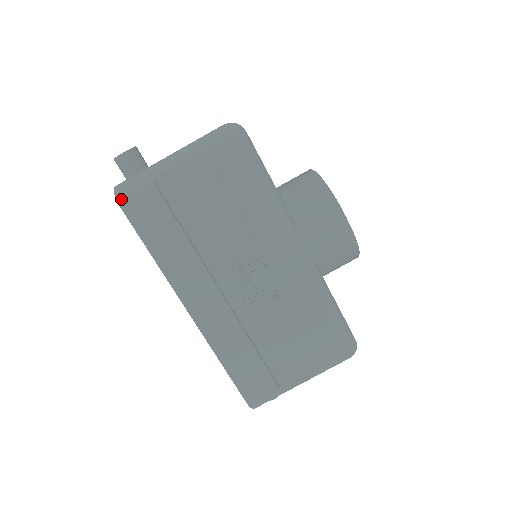
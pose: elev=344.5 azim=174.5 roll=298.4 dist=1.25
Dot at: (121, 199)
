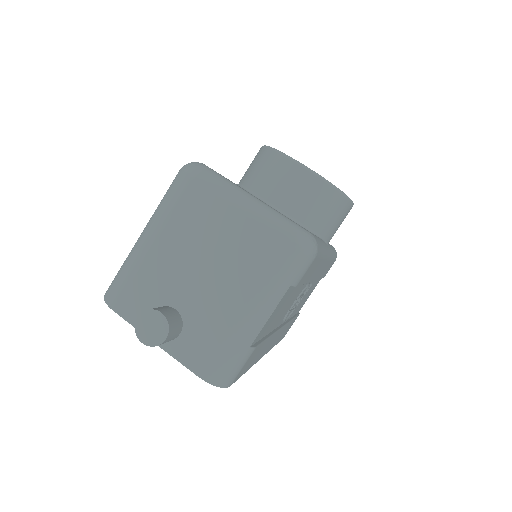
Dot at: (227, 384)
